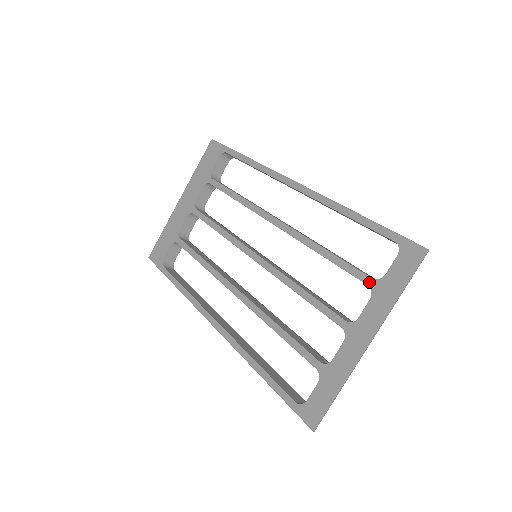
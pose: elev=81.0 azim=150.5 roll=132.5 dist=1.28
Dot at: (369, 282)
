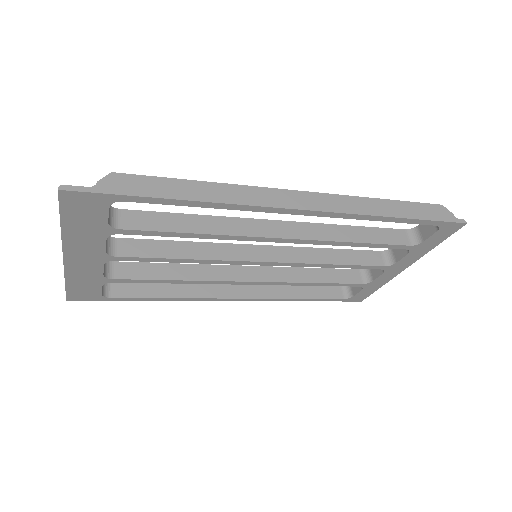
Dot at: (408, 248)
